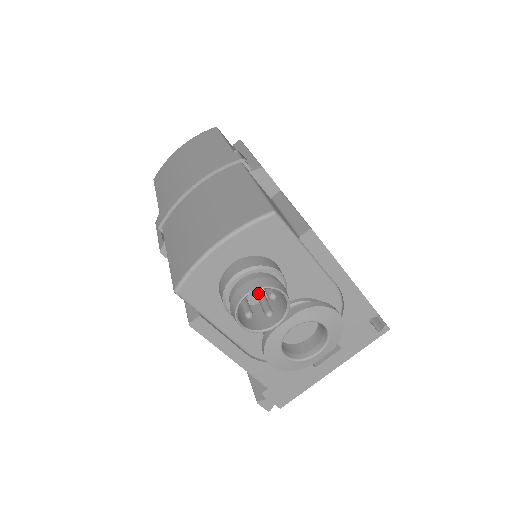
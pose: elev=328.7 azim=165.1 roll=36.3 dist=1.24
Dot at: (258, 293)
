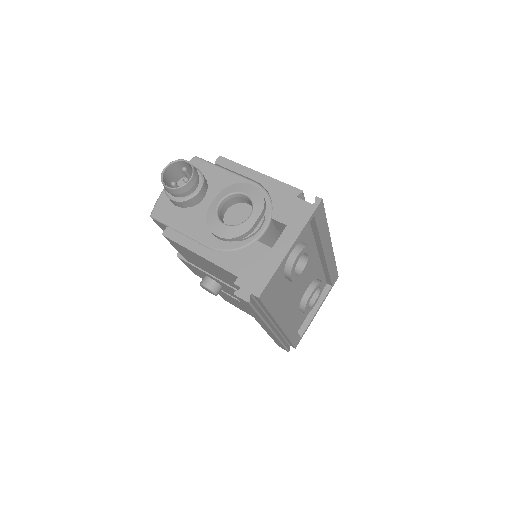
Dot at: occluded
